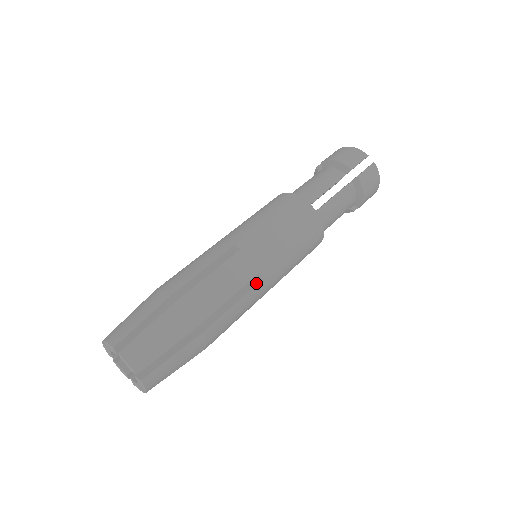
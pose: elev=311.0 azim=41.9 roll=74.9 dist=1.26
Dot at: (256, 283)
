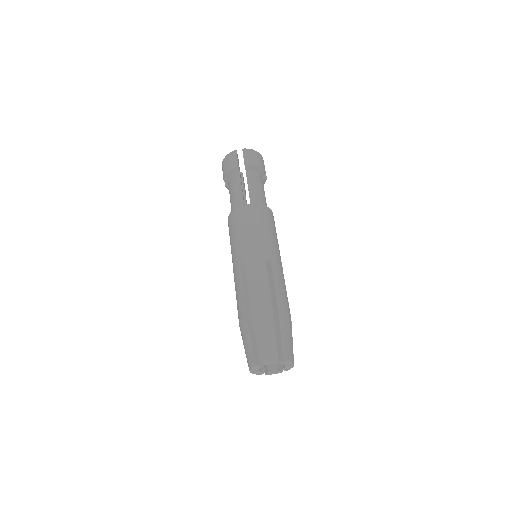
Dot at: (270, 265)
